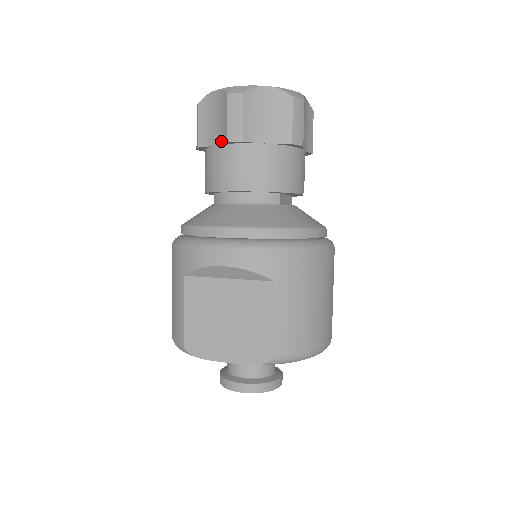
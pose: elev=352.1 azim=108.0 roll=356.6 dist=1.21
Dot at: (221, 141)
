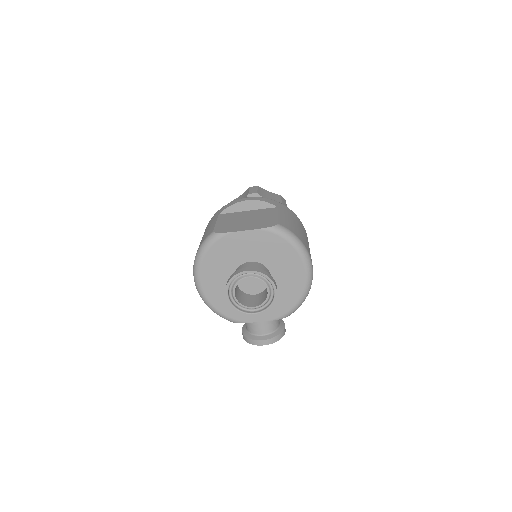
Dot at: occluded
